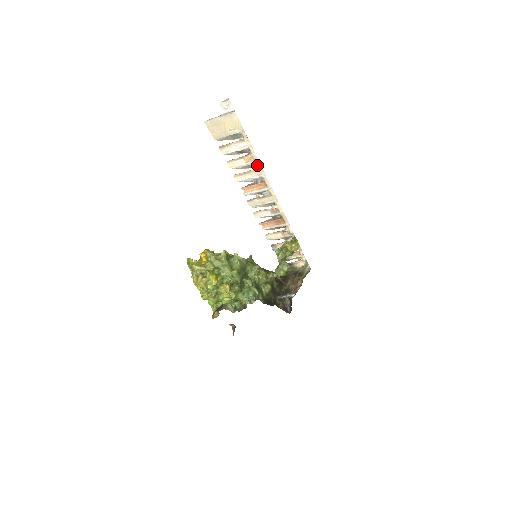
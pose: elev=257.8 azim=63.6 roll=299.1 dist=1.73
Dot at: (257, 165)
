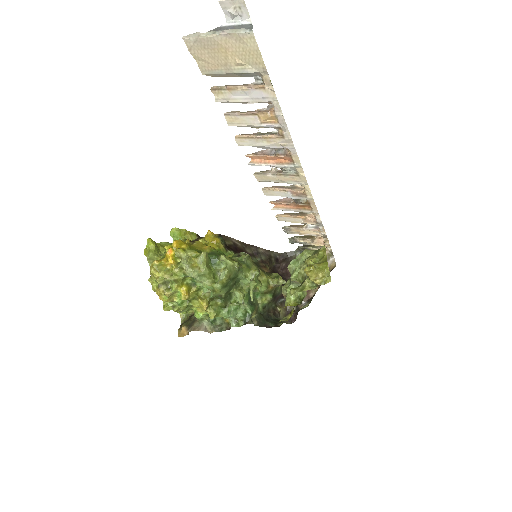
Dot at: (282, 130)
